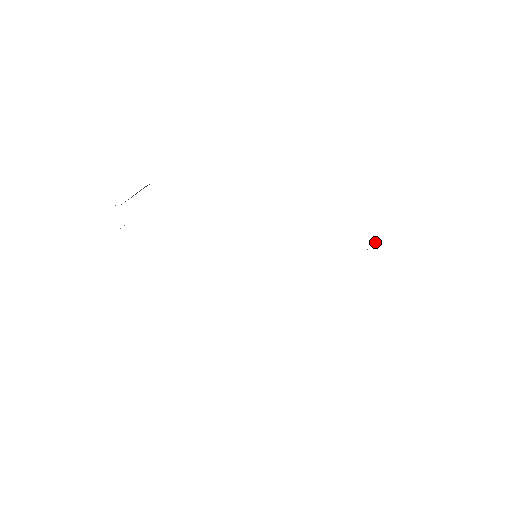
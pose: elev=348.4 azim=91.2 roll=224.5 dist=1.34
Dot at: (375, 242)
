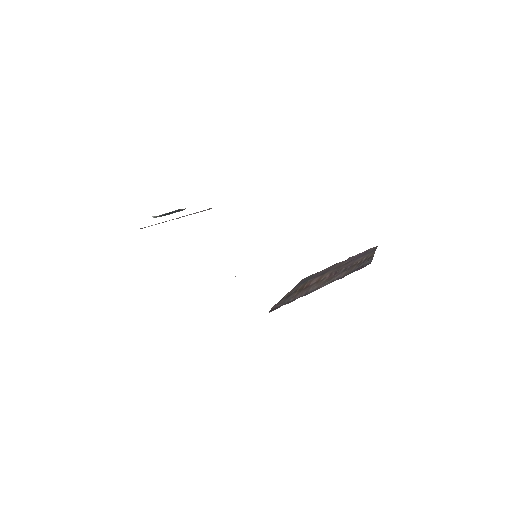
Dot at: (362, 267)
